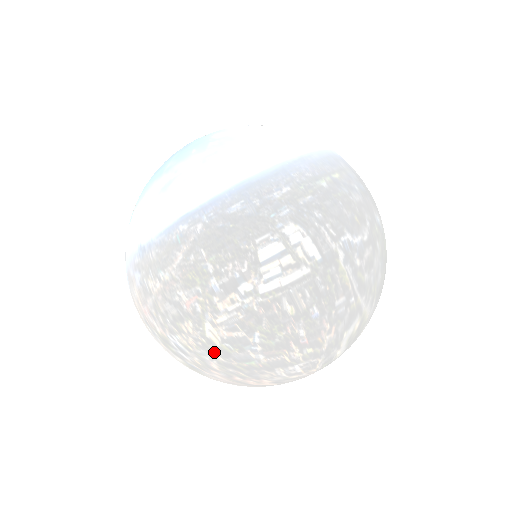
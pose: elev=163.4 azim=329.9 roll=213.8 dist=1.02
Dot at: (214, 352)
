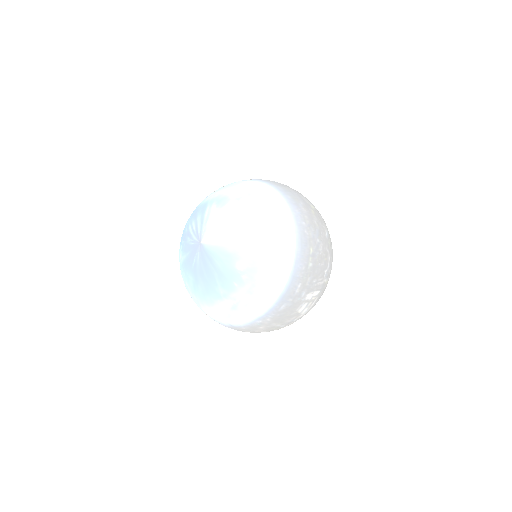
Dot at: occluded
